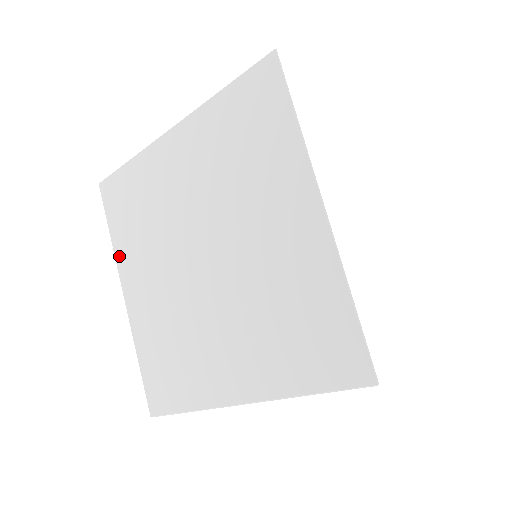
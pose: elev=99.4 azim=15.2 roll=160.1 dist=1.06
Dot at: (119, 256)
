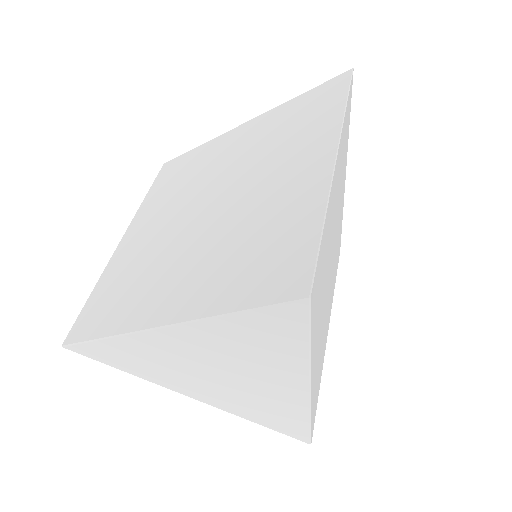
Dot at: (141, 210)
